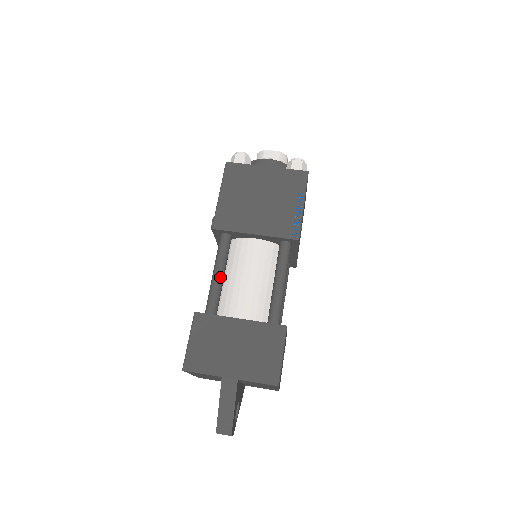
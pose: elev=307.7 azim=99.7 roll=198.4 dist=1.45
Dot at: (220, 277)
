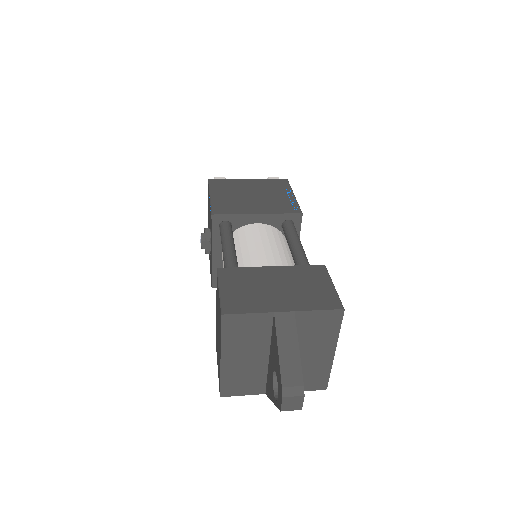
Dot at: (233, 249)
